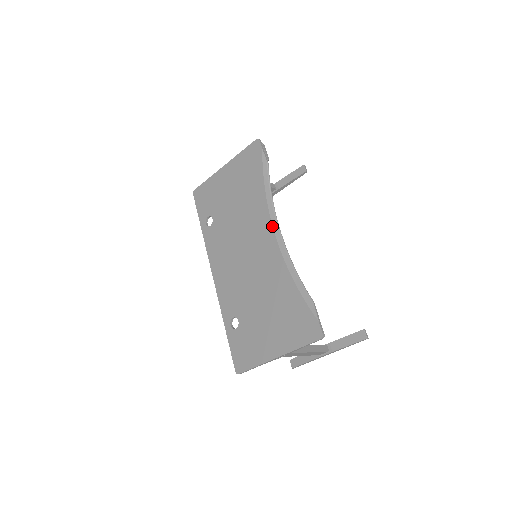
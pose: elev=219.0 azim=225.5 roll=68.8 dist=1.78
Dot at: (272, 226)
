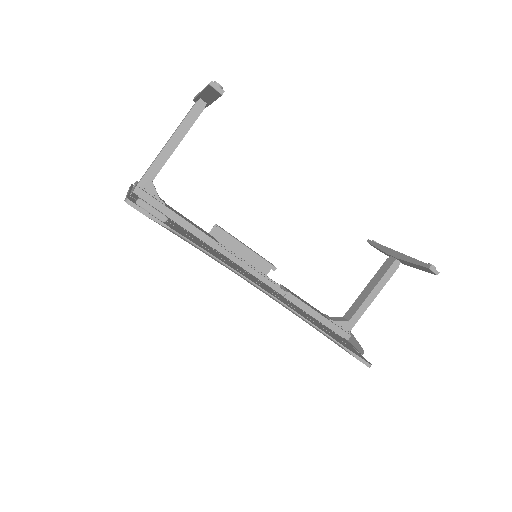
Dot at: occluded
